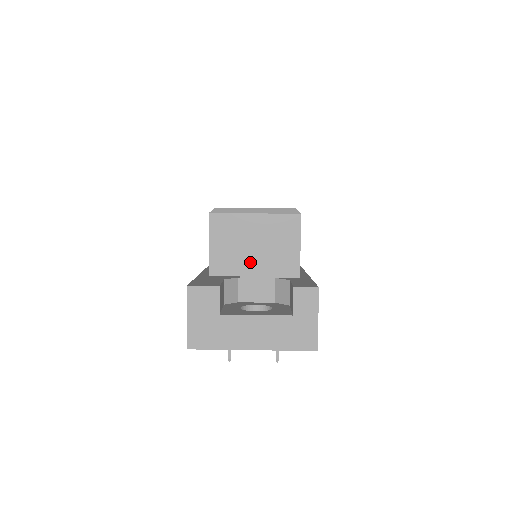
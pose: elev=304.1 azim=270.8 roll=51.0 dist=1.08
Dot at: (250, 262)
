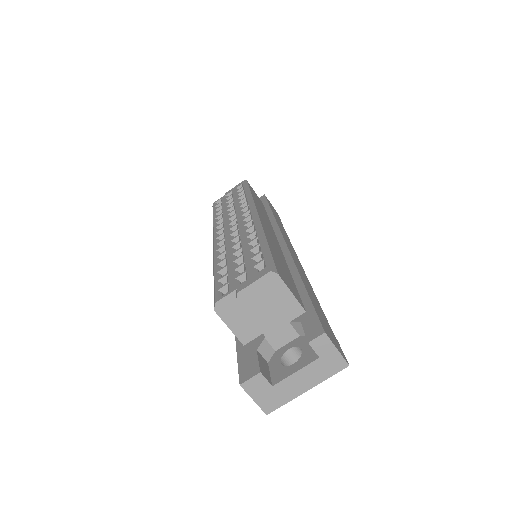
Dot at: (265, 324)
